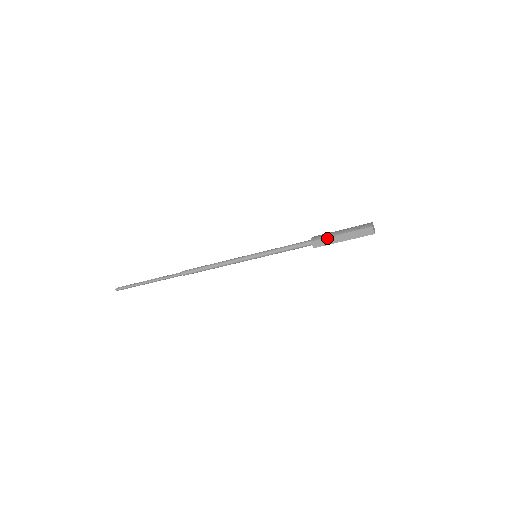
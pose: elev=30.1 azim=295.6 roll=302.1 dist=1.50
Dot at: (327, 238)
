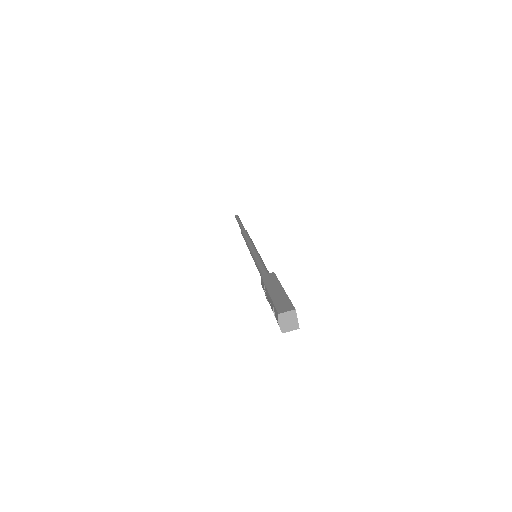
Dot at: occluded
